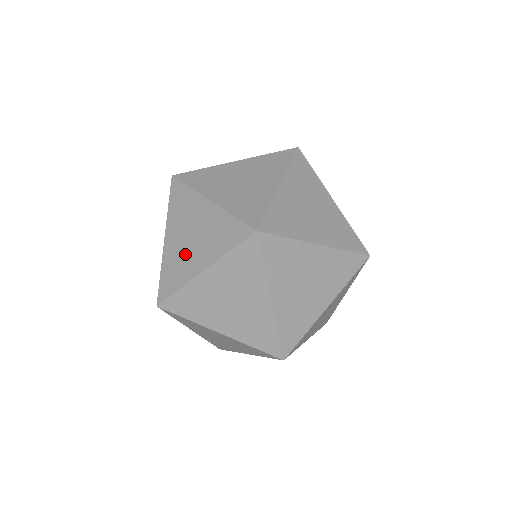
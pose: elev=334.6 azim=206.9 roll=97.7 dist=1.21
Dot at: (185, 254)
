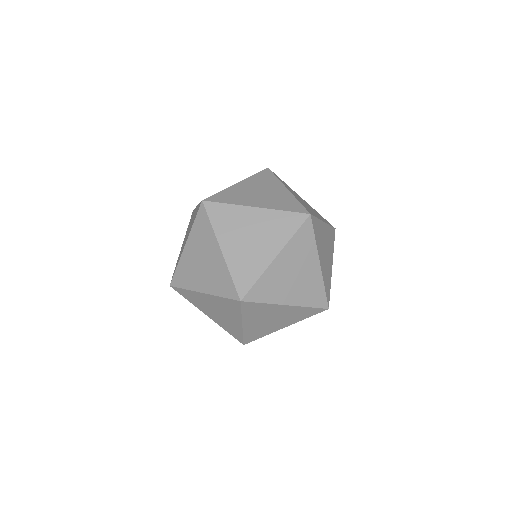
Dot at: occluded
